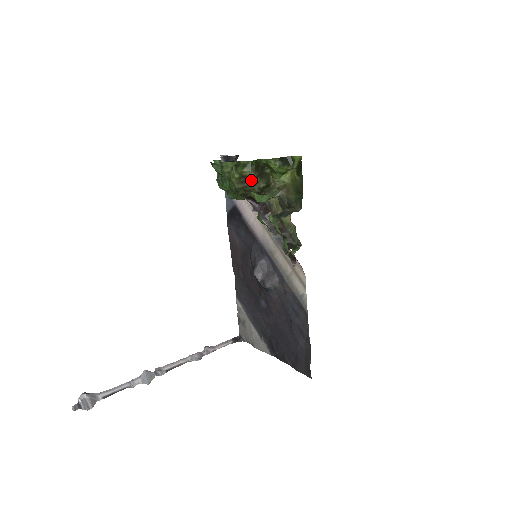
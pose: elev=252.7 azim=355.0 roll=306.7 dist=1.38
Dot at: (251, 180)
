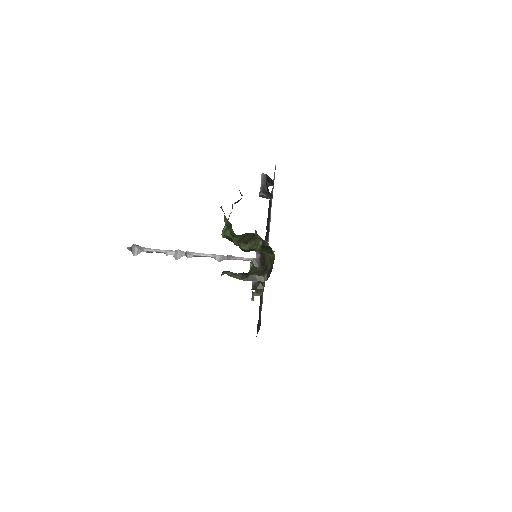
Dot at: (234, 243)
